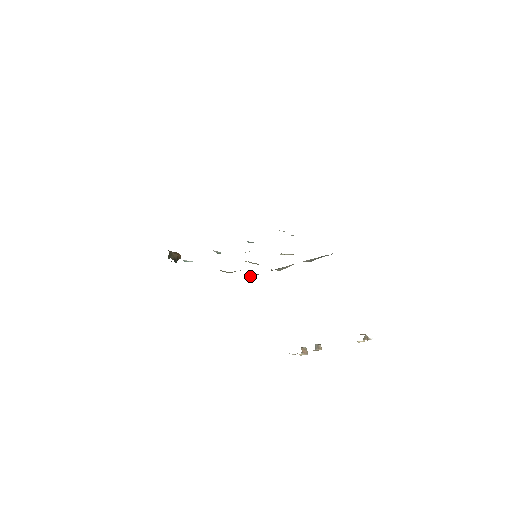
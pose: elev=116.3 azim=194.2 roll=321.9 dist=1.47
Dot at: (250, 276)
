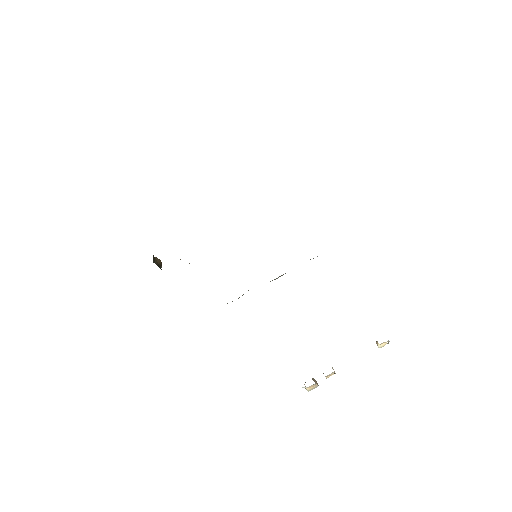
Dot at: occluded
